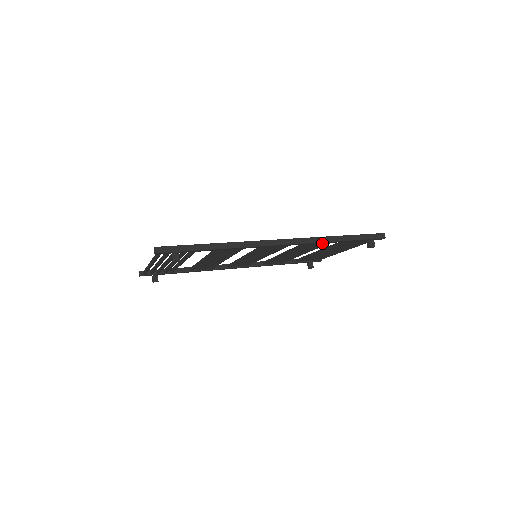
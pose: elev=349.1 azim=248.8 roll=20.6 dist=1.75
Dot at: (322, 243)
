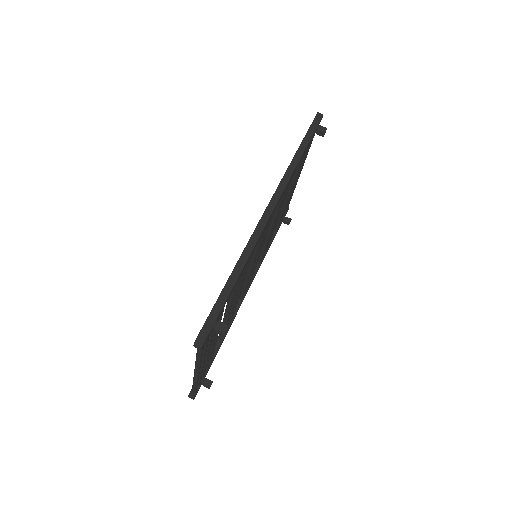
Dot at: occluded
